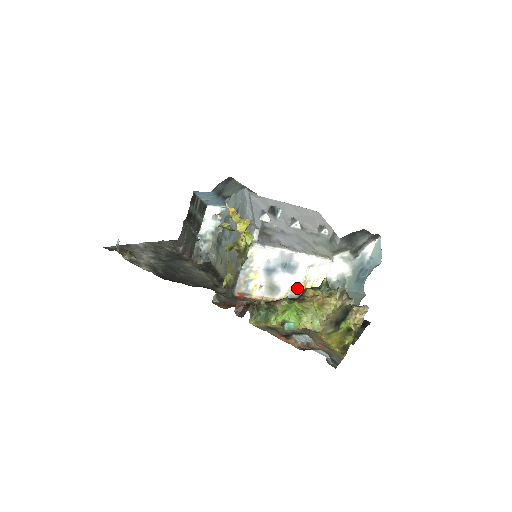
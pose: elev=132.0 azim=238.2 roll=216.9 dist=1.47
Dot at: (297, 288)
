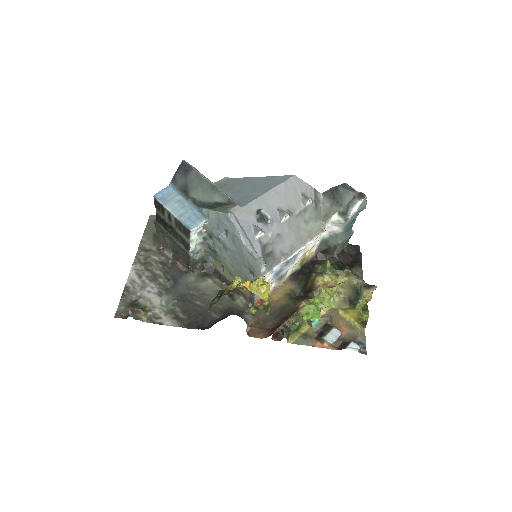
Dot at: (299, 262)
